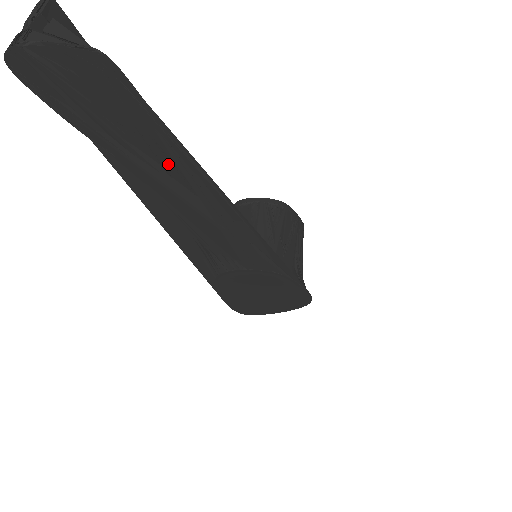
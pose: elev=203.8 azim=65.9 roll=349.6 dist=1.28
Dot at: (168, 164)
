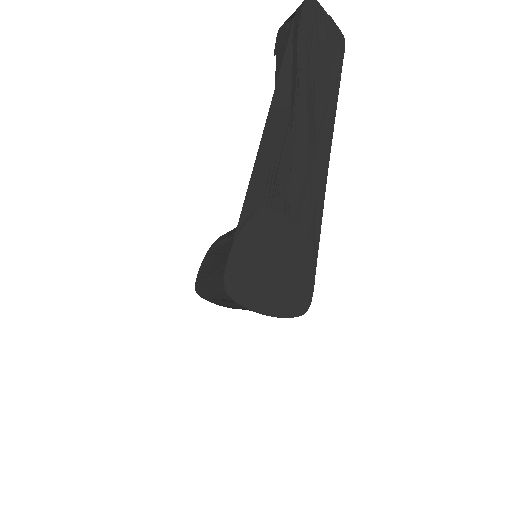
Dot at: (320, 101)
